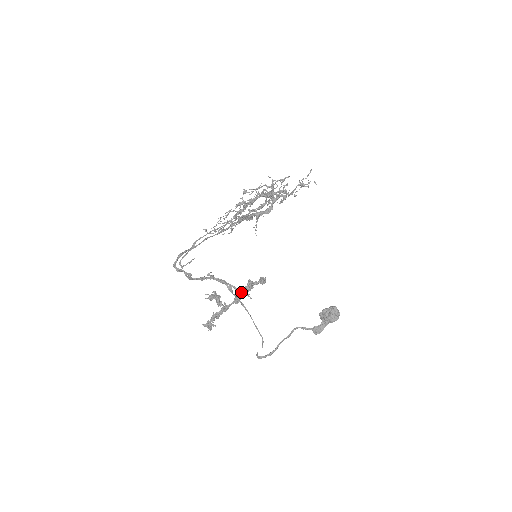
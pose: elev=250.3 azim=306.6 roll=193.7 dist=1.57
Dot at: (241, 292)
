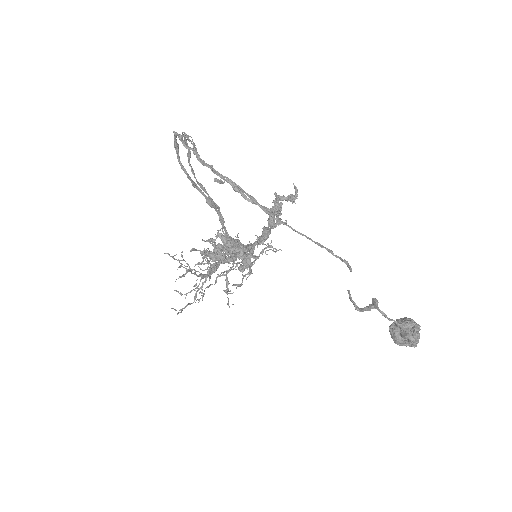
Dot at: (269, 210)
